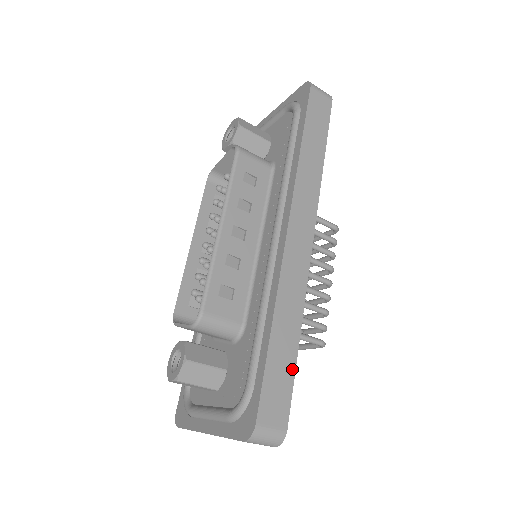
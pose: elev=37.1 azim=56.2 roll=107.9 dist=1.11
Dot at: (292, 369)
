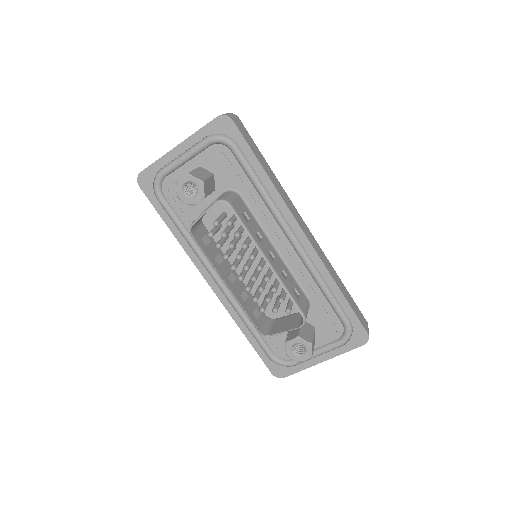
Dot at: (351, 297)
